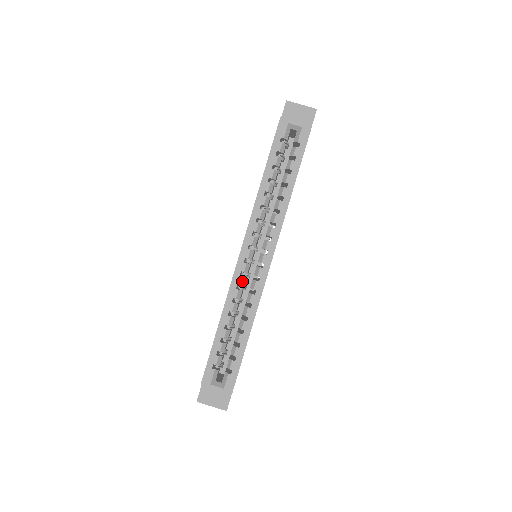
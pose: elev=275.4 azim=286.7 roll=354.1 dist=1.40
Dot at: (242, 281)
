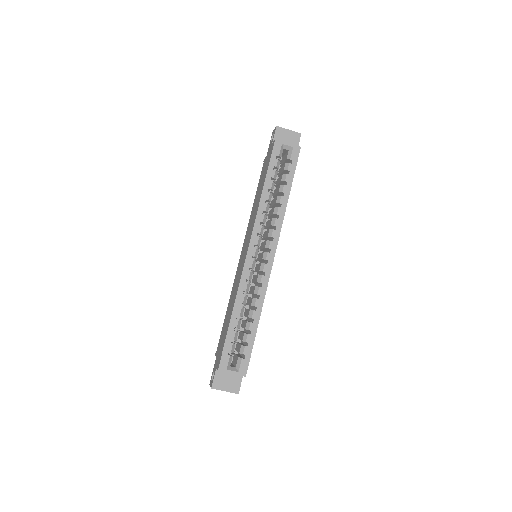
Dot at: (250, 276)
